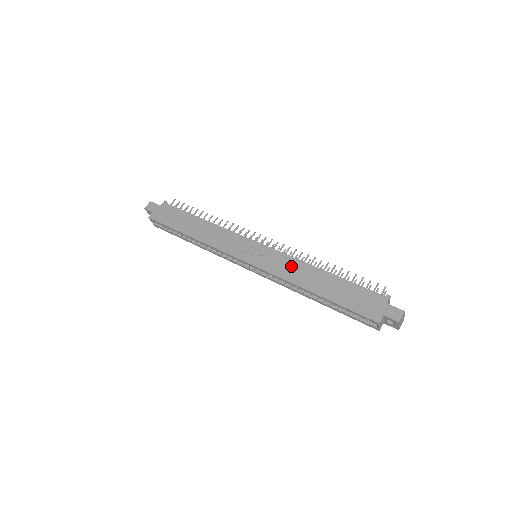
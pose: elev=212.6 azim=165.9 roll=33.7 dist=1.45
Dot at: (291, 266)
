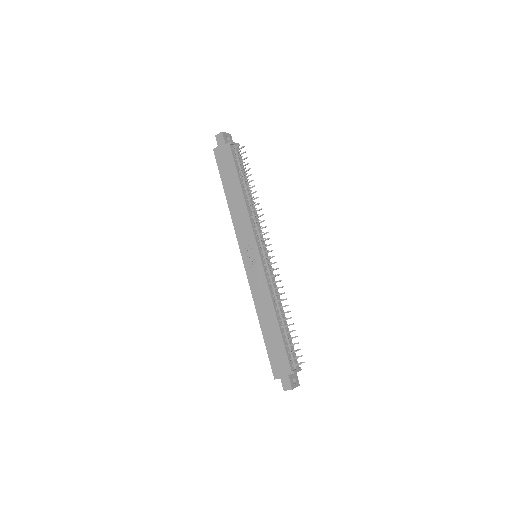
Dot at: (262, 292)
